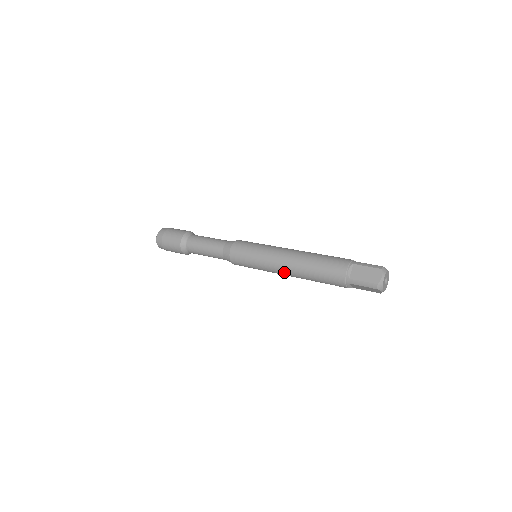
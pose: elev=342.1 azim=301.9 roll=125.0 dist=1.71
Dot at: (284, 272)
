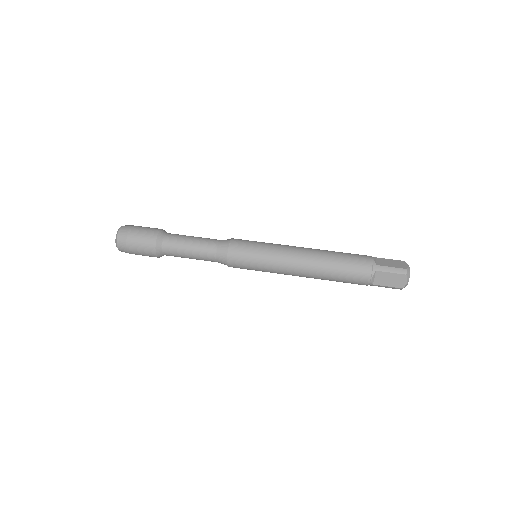
Dot at: occluded
